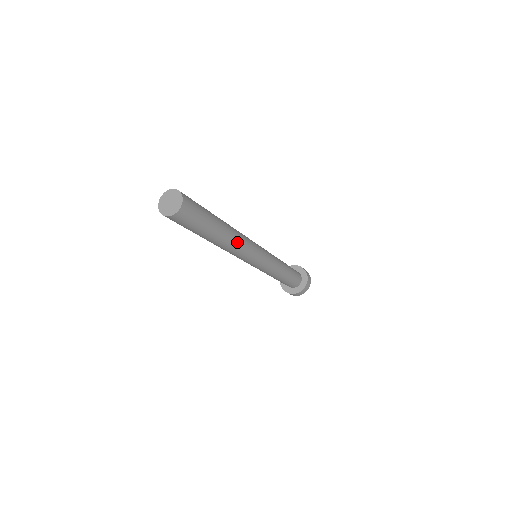
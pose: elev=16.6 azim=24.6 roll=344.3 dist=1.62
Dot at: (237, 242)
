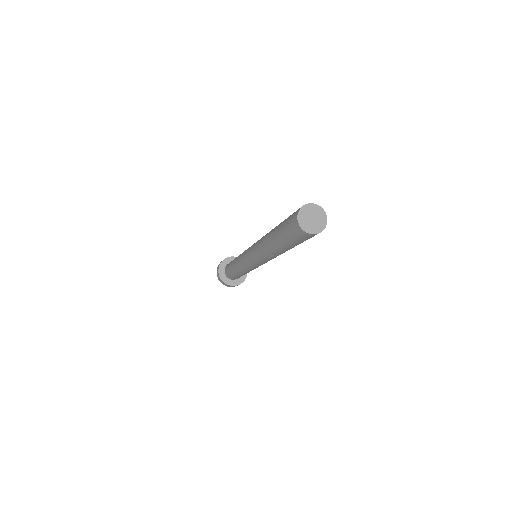
Dot at: occluded
